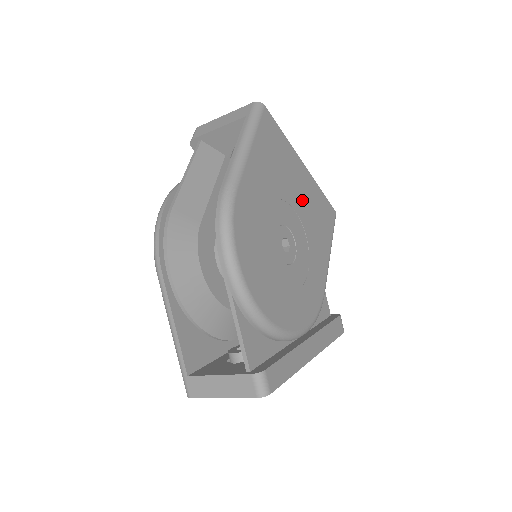
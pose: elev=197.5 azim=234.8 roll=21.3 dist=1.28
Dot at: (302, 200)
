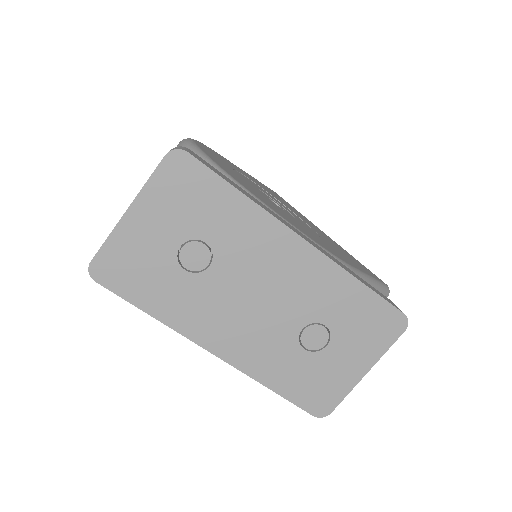
Dot at: occluded
